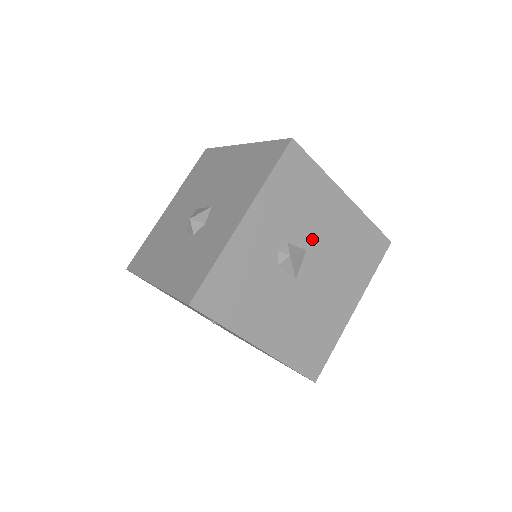
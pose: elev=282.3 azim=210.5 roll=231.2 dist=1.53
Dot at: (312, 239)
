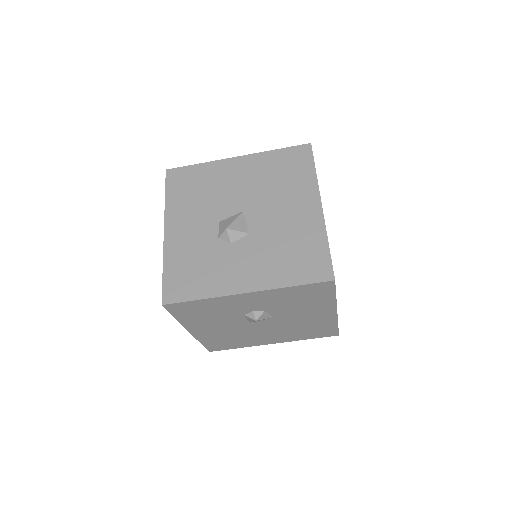
Dot at: (284, 316)
